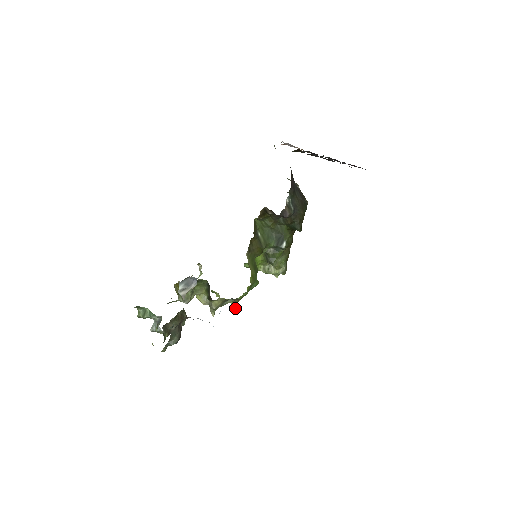
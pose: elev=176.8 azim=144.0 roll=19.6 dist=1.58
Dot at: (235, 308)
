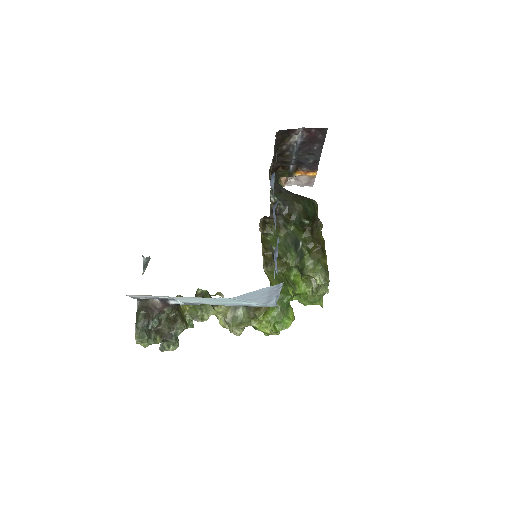
Dot at: (274, 332)
